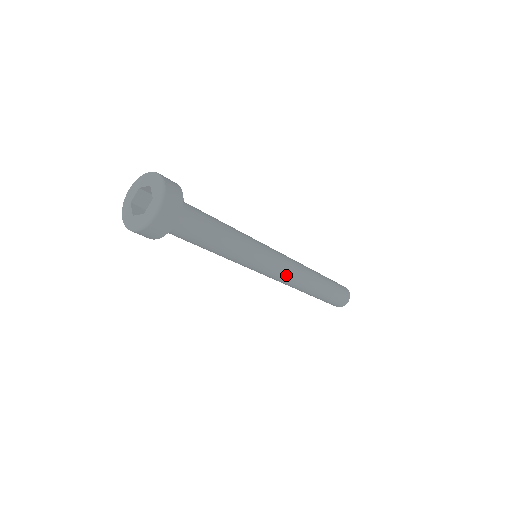
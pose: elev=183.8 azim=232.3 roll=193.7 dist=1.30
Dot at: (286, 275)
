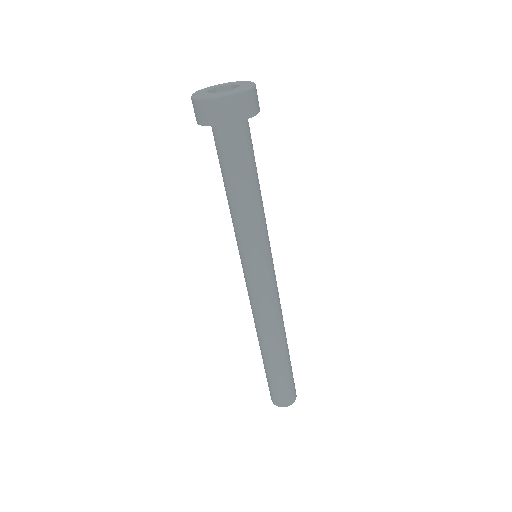
Dot at: (274, 297)
